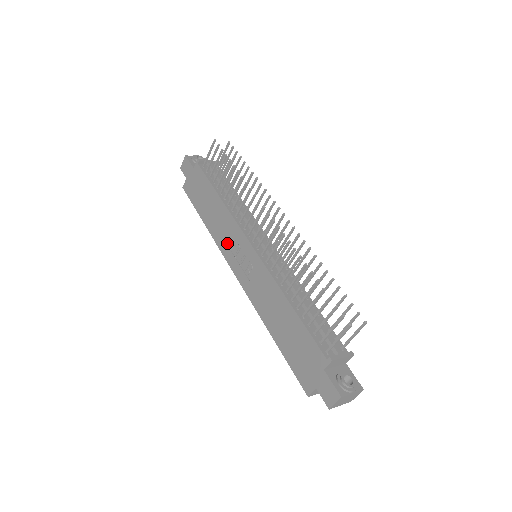
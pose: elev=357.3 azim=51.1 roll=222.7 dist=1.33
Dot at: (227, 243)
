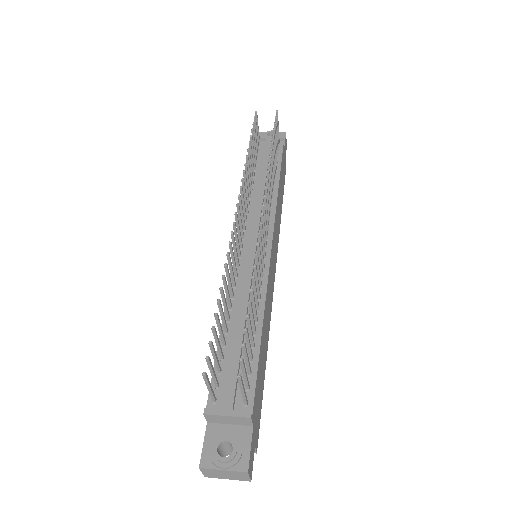
Dot at: occluded
